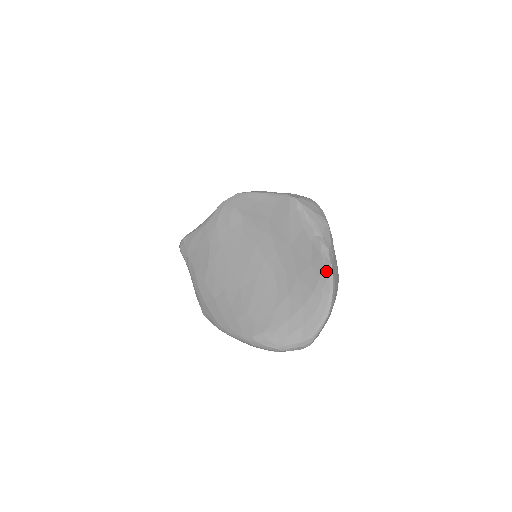
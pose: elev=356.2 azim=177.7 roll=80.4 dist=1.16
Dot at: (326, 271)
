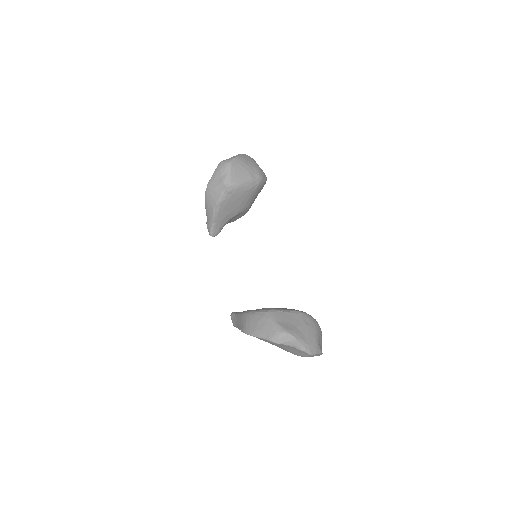
Dot at: (310, 354)
